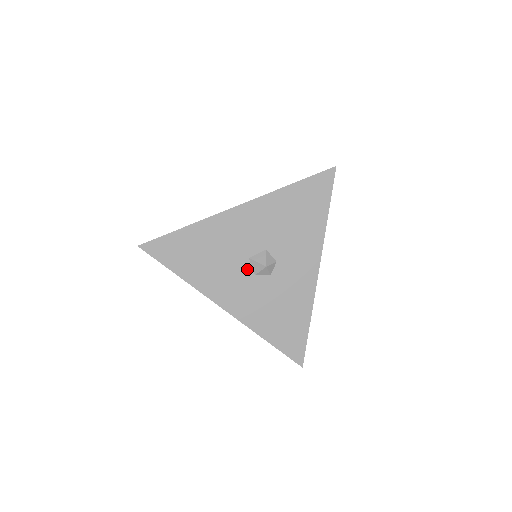
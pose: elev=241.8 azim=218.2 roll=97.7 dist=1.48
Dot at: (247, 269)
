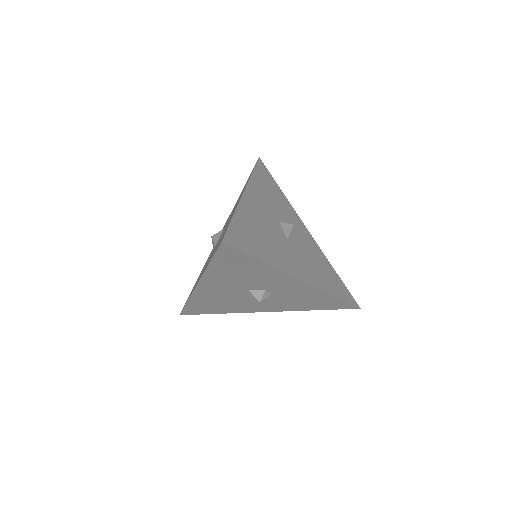
Dot at: (252, 299)
